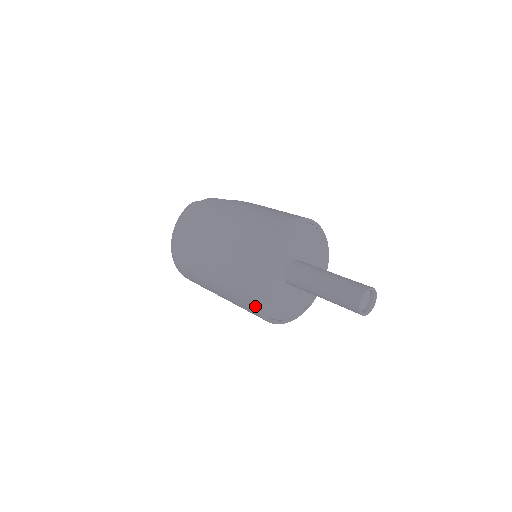
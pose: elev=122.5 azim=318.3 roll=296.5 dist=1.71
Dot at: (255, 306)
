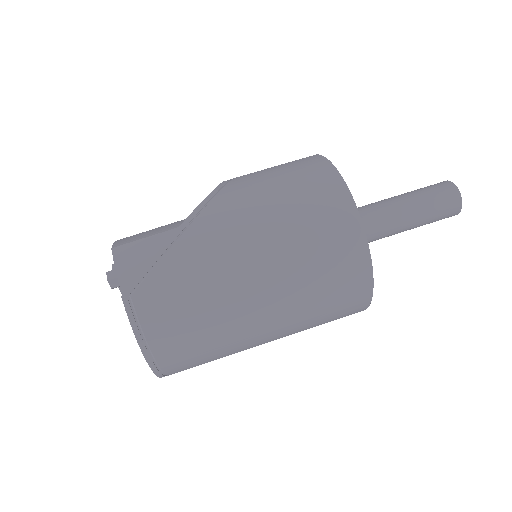
Dot at: occluded
